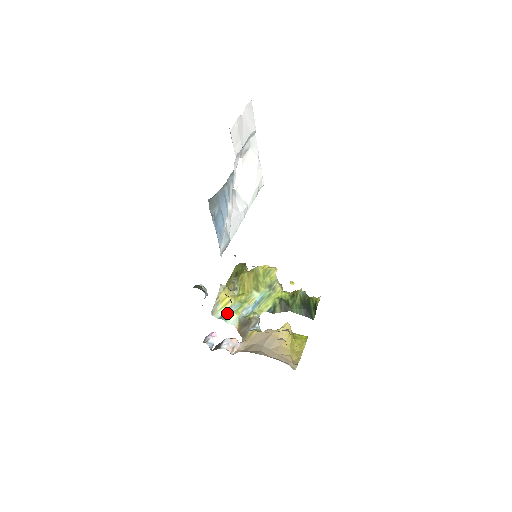
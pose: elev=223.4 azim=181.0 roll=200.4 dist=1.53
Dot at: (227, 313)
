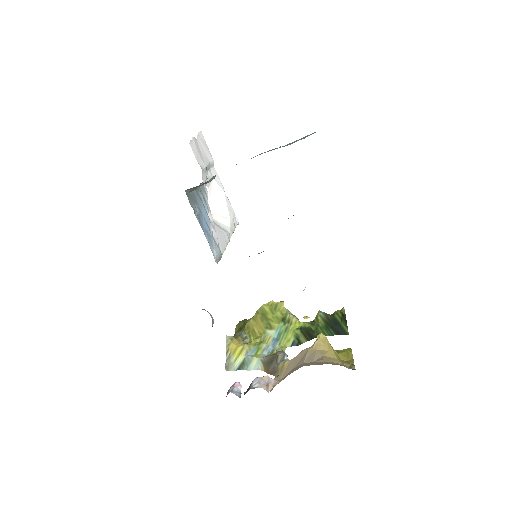
Dot at: (245, 361)
